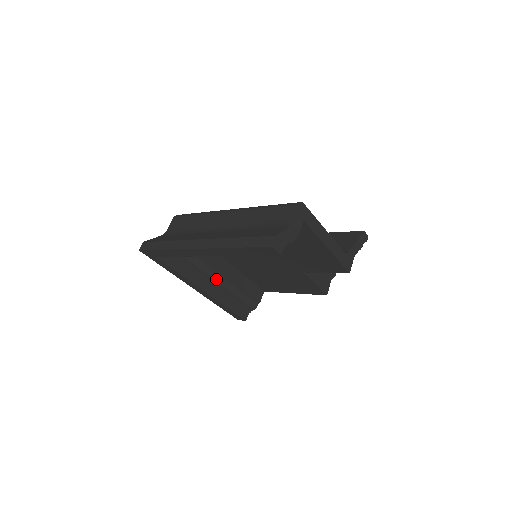
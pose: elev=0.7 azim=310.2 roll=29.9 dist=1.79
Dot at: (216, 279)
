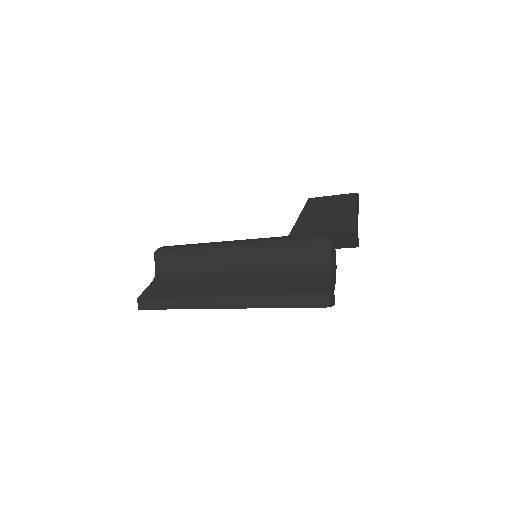
Dot at: occluded
